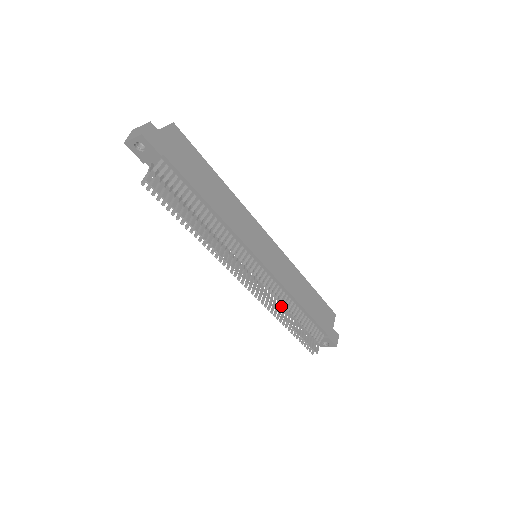
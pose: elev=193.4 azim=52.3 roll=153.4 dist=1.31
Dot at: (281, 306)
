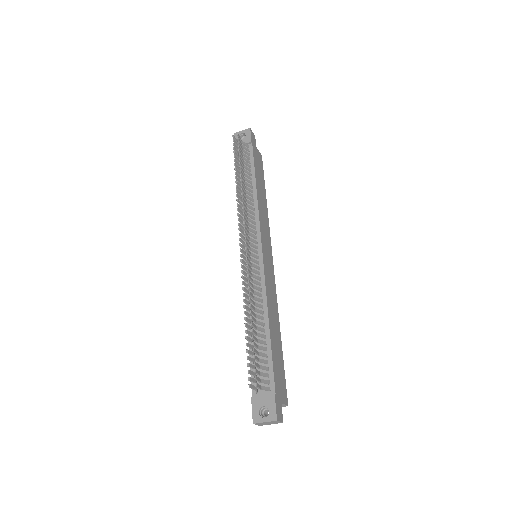
Dot at: (253, 296)
